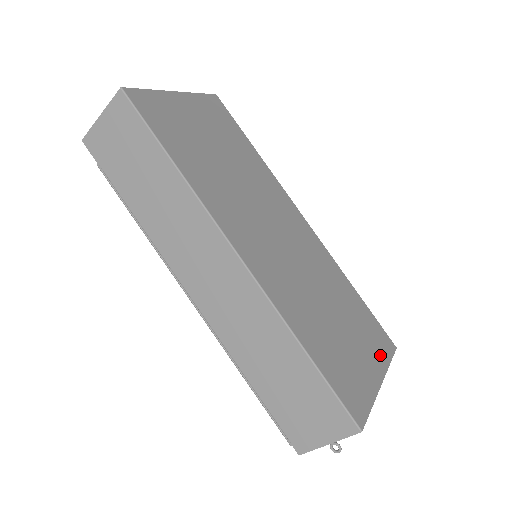
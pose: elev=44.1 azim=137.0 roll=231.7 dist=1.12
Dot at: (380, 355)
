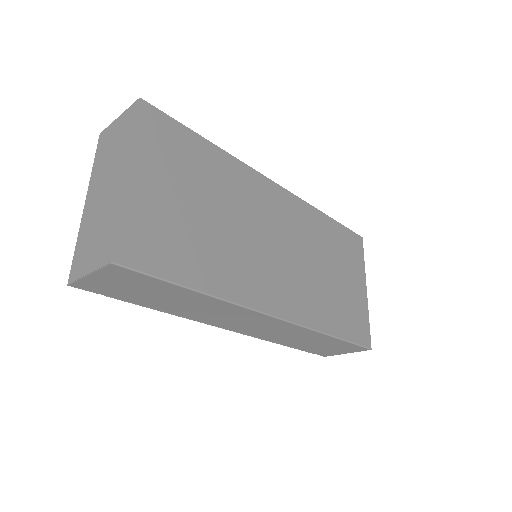
Dot at: (359, 264)
